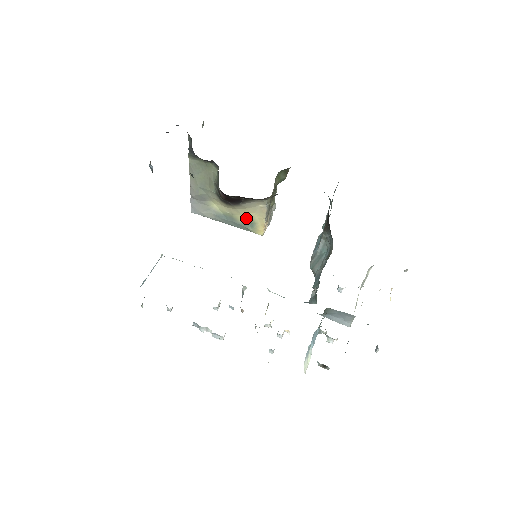
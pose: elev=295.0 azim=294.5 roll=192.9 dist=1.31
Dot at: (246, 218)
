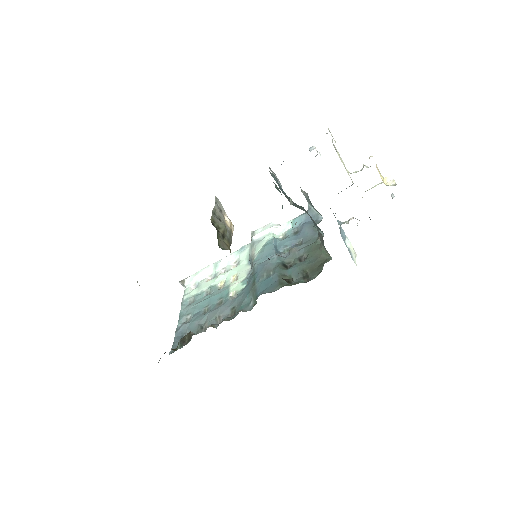
Dot at: occluded
